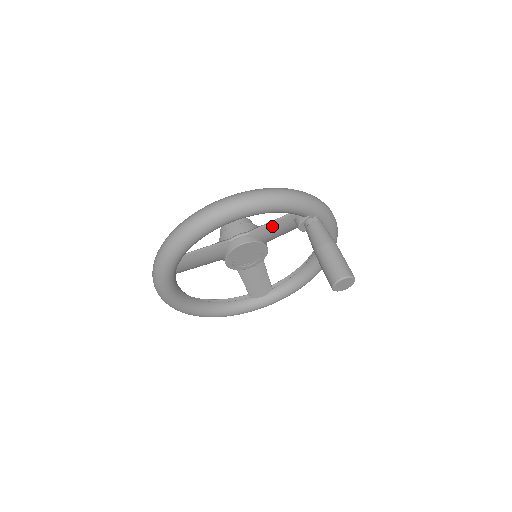
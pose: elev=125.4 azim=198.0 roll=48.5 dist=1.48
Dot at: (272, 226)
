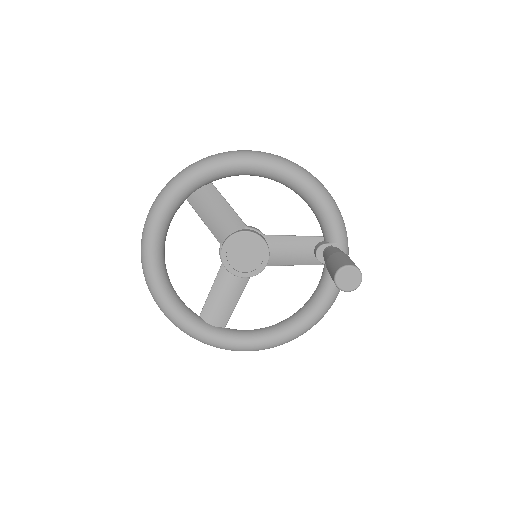
Dot at: (292, 240)
